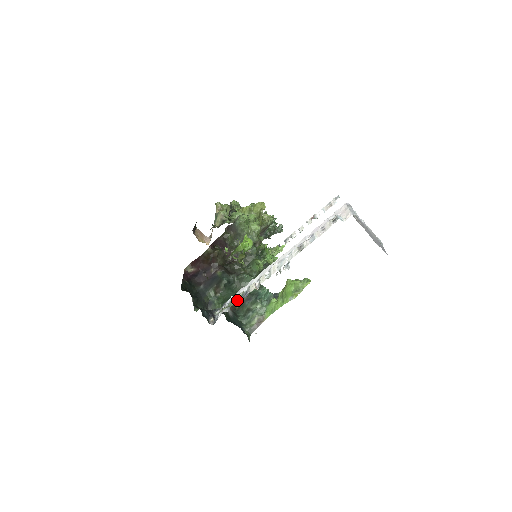
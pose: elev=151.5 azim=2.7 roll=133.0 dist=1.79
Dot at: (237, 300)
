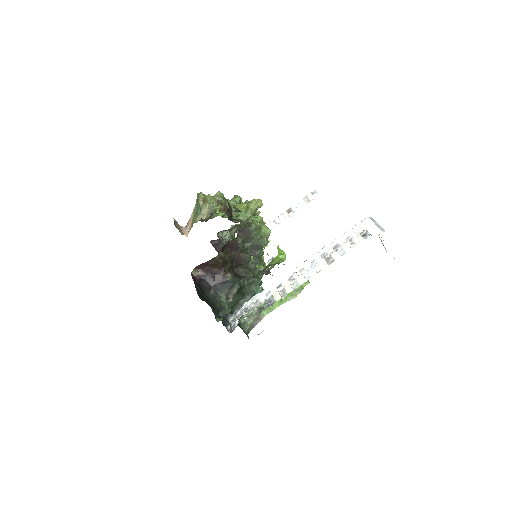
Dot at: (261, 309)
